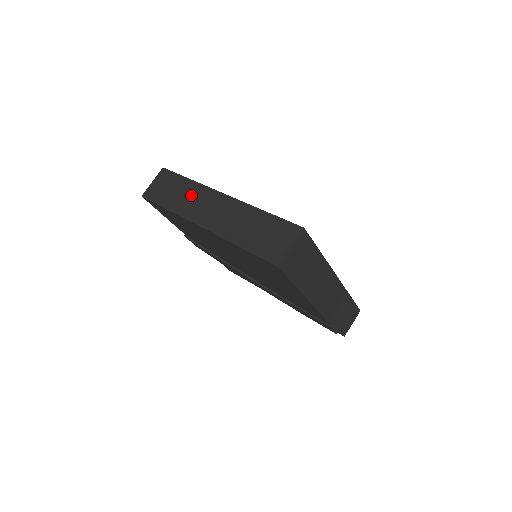
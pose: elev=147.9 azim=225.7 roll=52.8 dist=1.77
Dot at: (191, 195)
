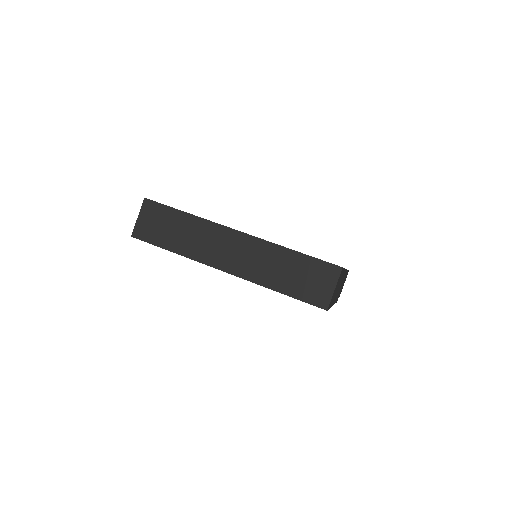
Dot at: (197, 234)
